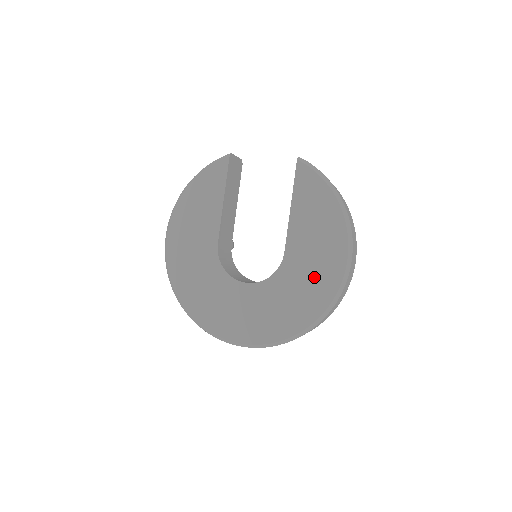
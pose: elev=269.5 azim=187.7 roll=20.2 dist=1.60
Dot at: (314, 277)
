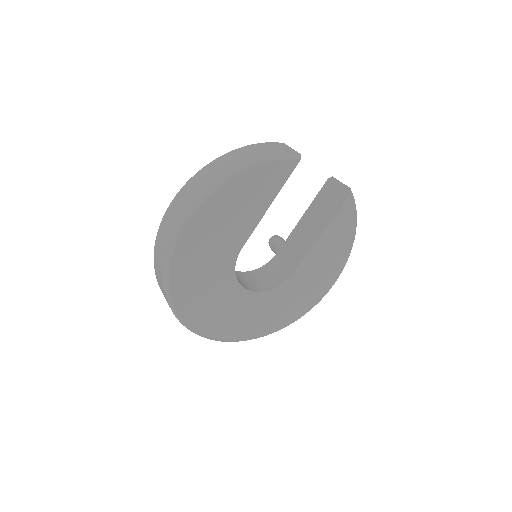
Dot at: (305, 295)
